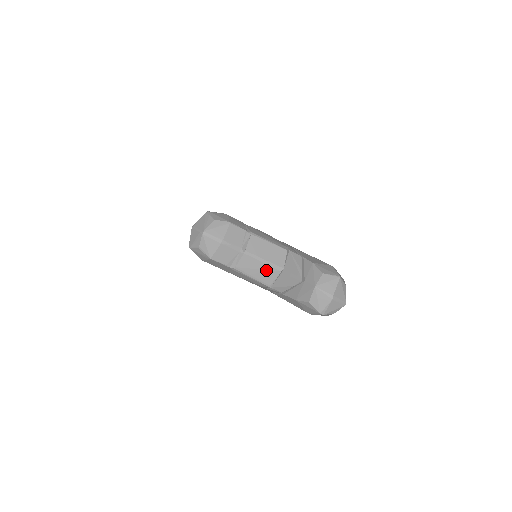
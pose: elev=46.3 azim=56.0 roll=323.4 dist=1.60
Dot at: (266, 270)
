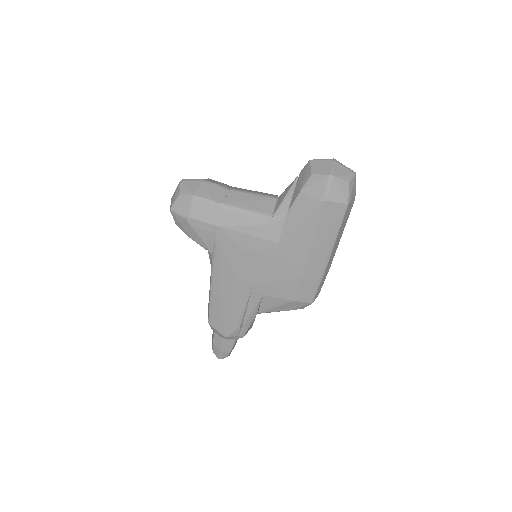
Dot at: (259, 200)
